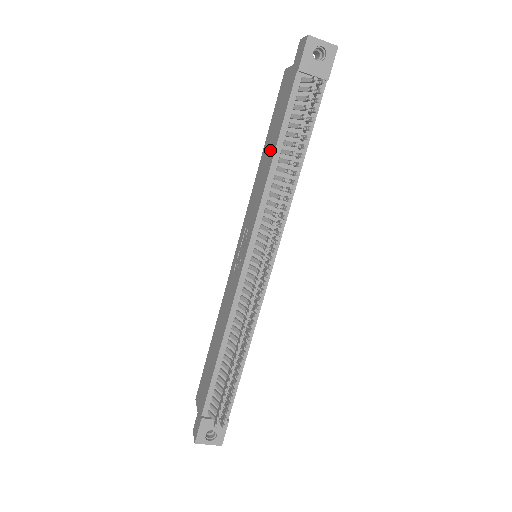
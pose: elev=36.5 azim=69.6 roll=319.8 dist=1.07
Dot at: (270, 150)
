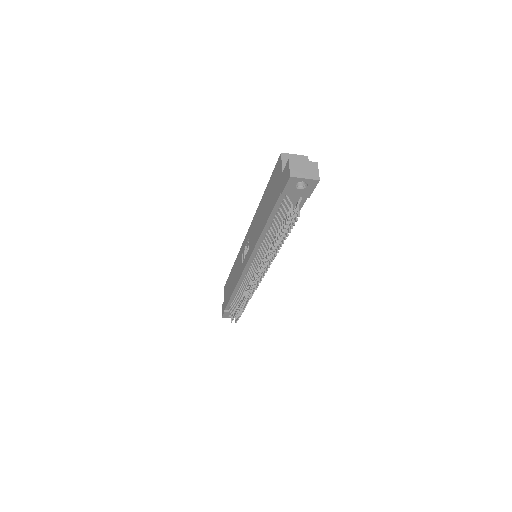
Dot at: (263, 216)
